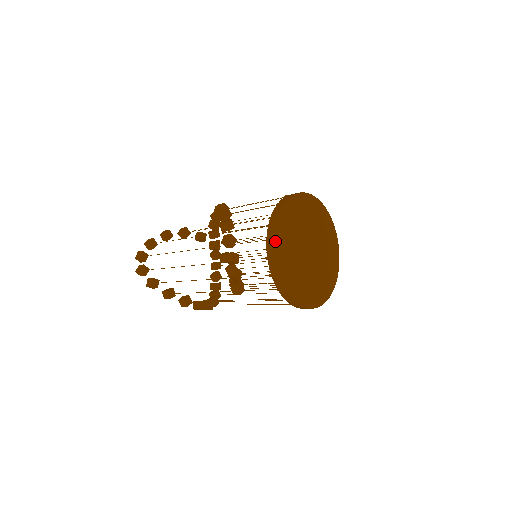
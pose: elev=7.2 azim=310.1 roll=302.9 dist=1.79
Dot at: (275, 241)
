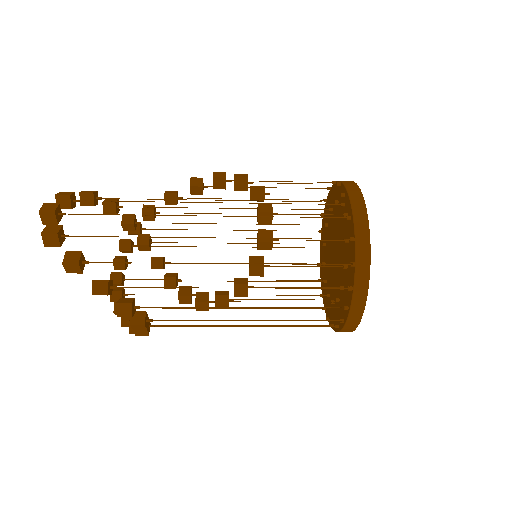
Dot at: (367, 218)
